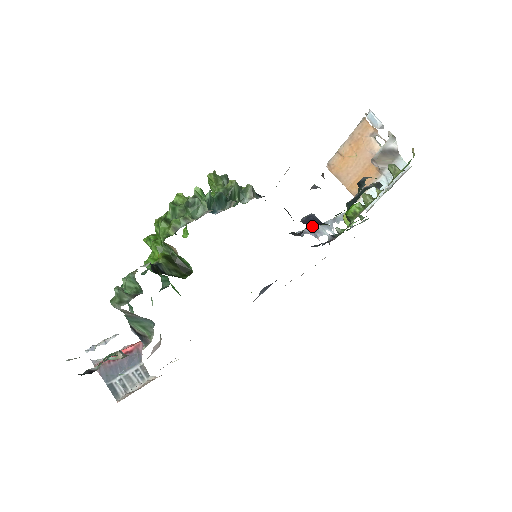
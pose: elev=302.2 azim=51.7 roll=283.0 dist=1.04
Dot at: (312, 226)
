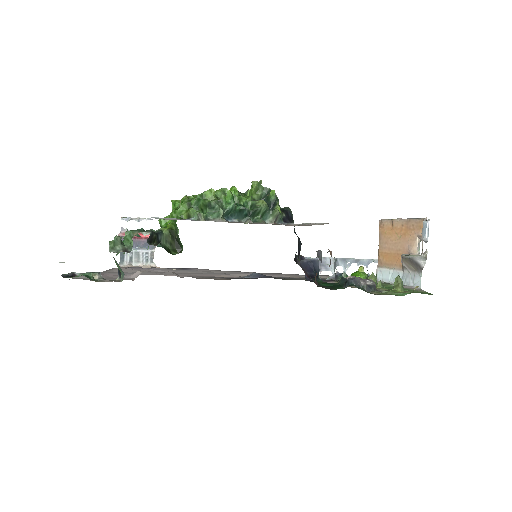
Dot at: (325, 259)
